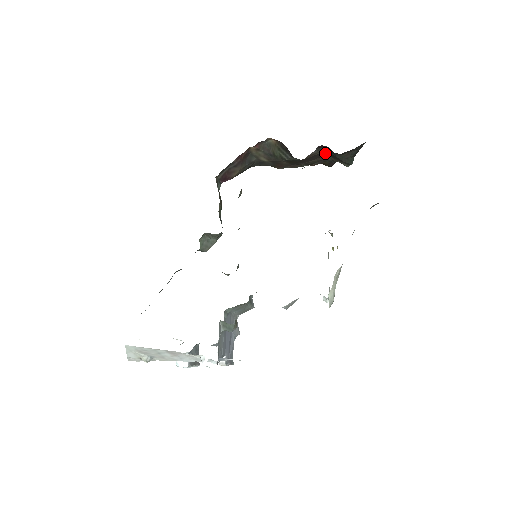
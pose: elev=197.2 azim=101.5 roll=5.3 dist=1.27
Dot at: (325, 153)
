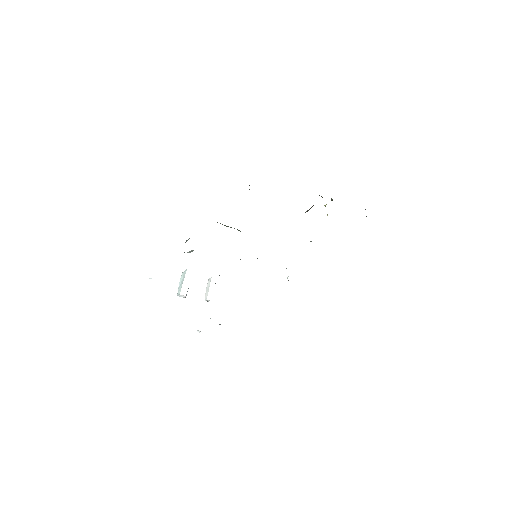
Dot at: occluded
